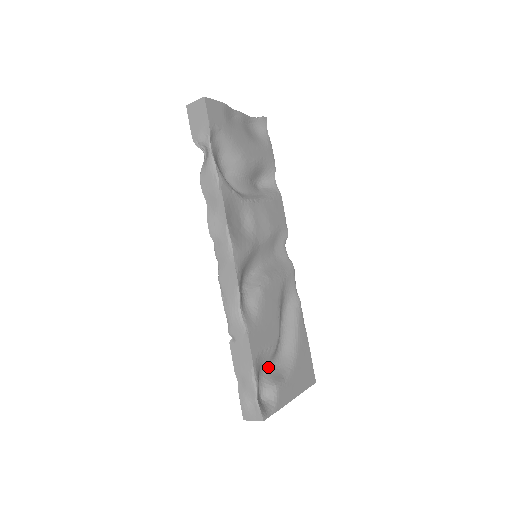
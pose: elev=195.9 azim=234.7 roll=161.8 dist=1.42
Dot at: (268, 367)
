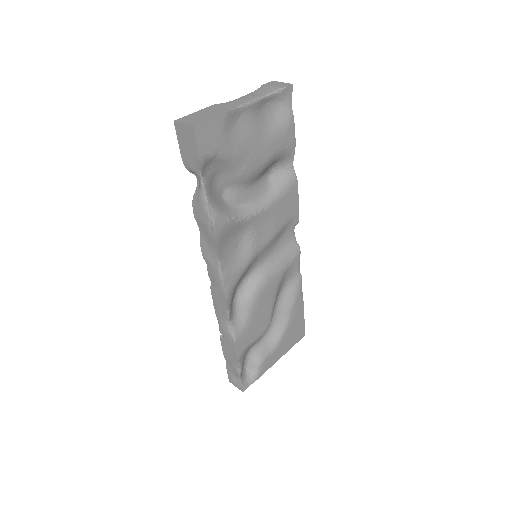
Dot at: (256, 343)
